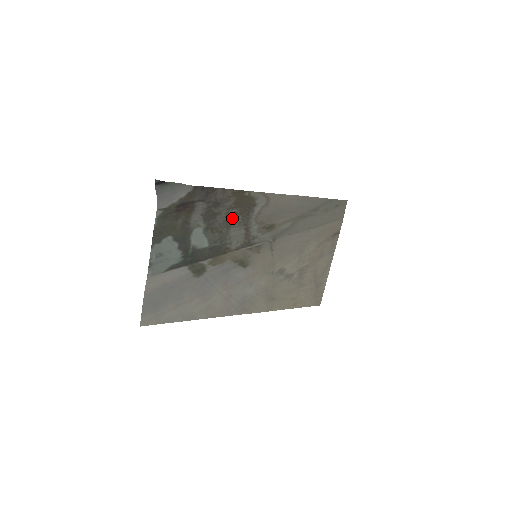
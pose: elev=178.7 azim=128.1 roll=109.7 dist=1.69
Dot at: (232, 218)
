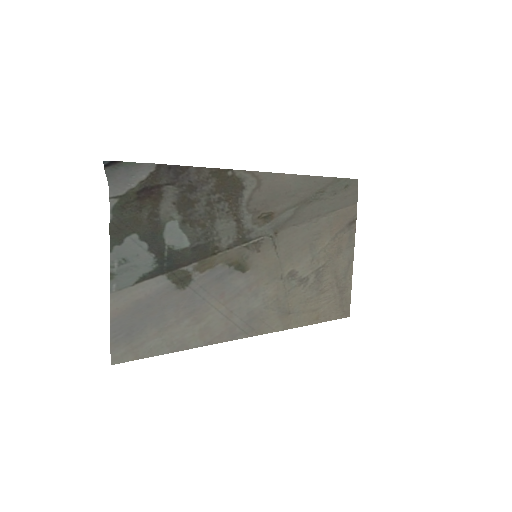
Dot at: (216, 206)
